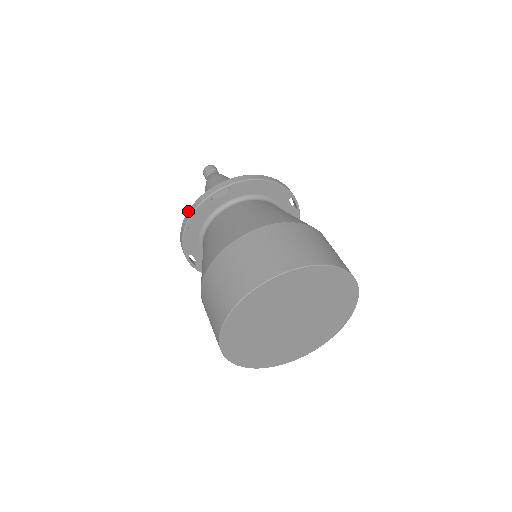
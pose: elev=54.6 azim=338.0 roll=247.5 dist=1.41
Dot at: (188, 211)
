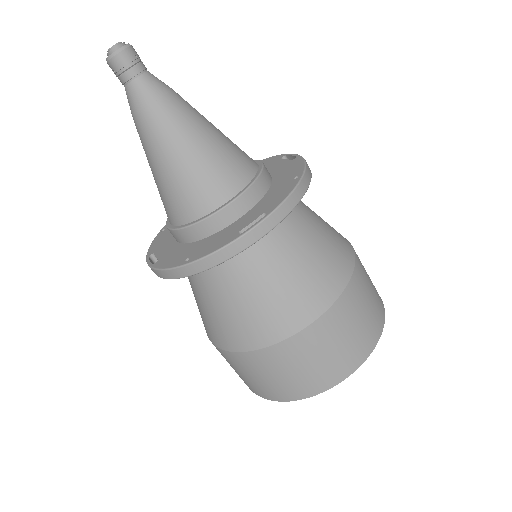
Dot at: (202, 260)
